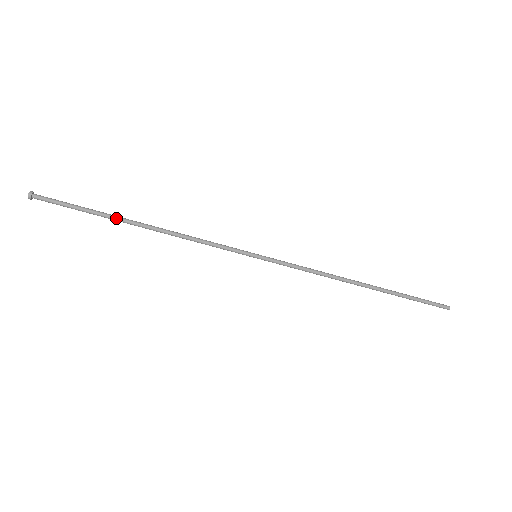
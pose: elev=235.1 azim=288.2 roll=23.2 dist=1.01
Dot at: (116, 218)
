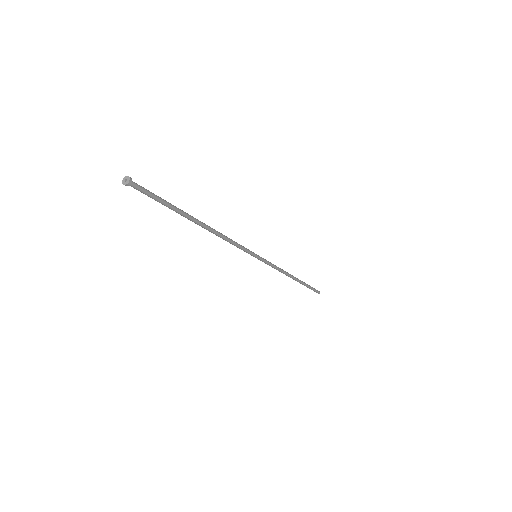
Dot at: occluded
